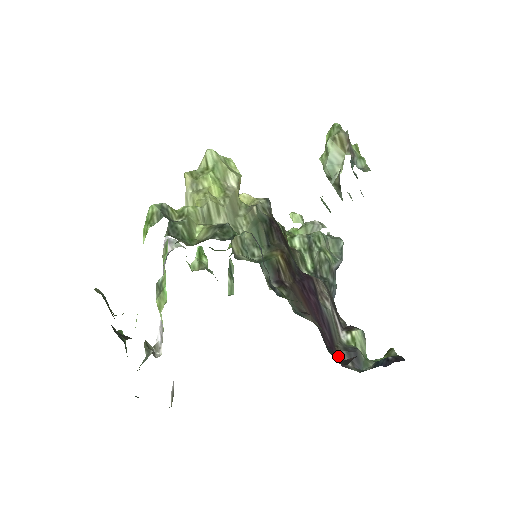
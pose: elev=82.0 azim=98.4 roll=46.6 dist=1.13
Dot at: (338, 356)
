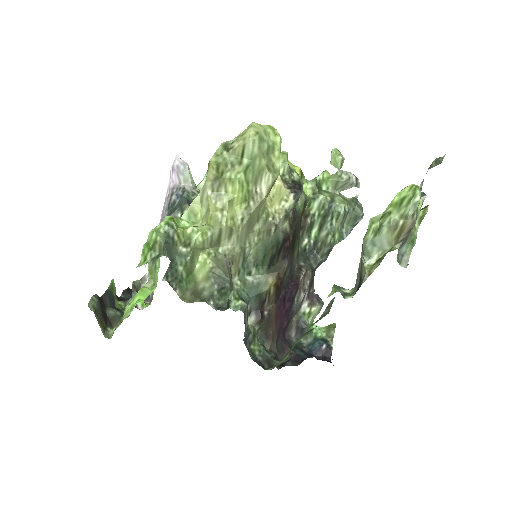
Dot at: (283, 346)
